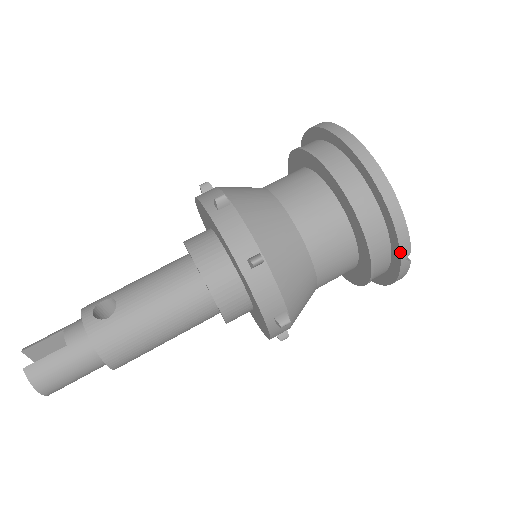
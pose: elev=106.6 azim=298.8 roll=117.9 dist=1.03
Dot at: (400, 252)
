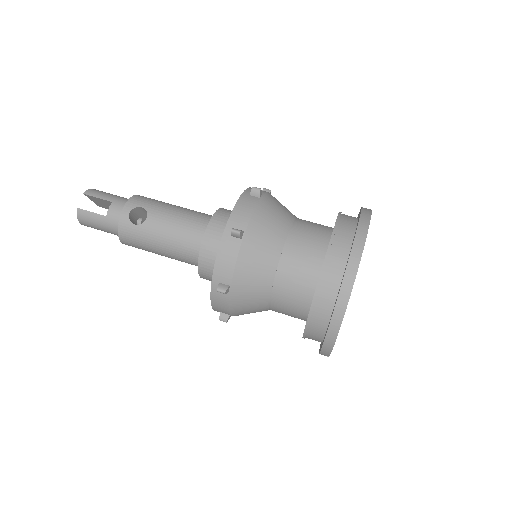
Dot at: (320, 352)
